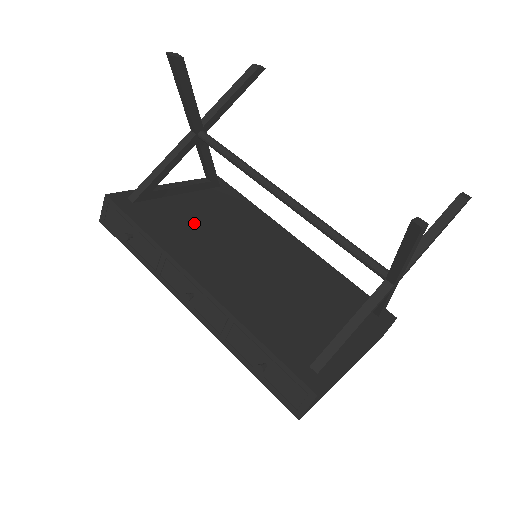
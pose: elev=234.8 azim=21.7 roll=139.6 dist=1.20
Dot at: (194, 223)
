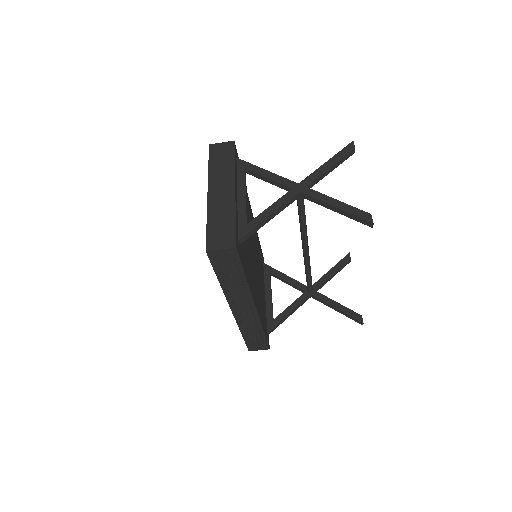
Dot at: (246, 241)
